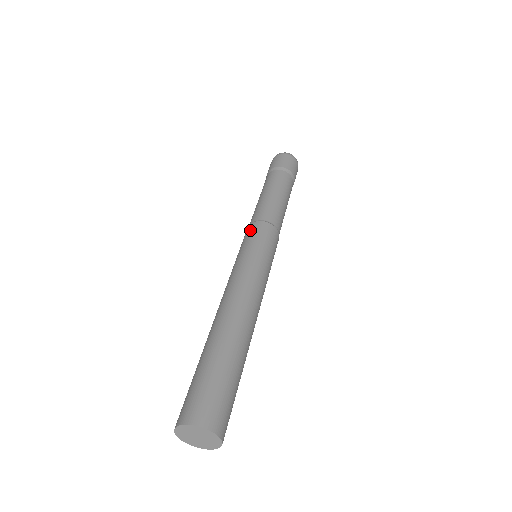
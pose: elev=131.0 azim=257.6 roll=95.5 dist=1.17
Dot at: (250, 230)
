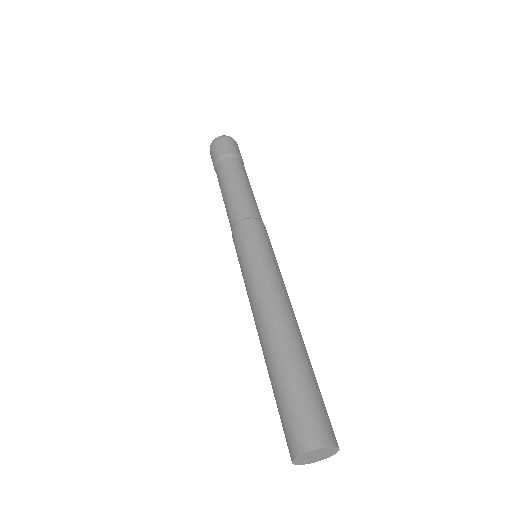
Dot at: (239, 233)
